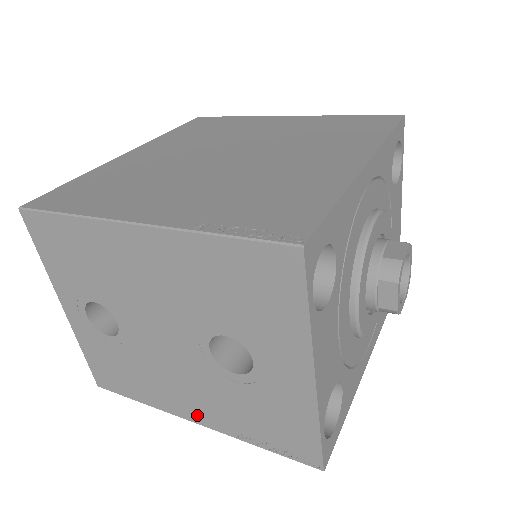
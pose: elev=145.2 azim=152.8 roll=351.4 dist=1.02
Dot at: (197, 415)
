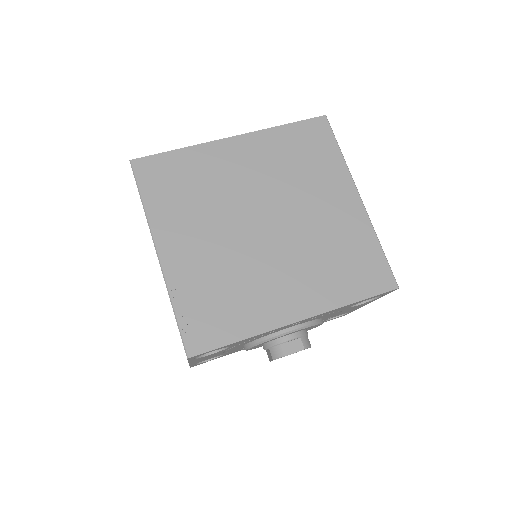
Dot at: occluded
